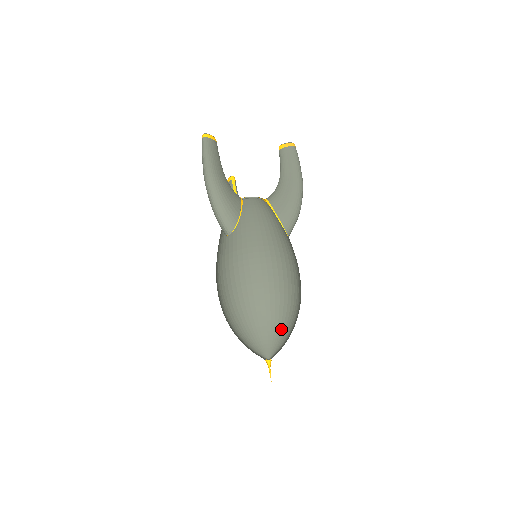
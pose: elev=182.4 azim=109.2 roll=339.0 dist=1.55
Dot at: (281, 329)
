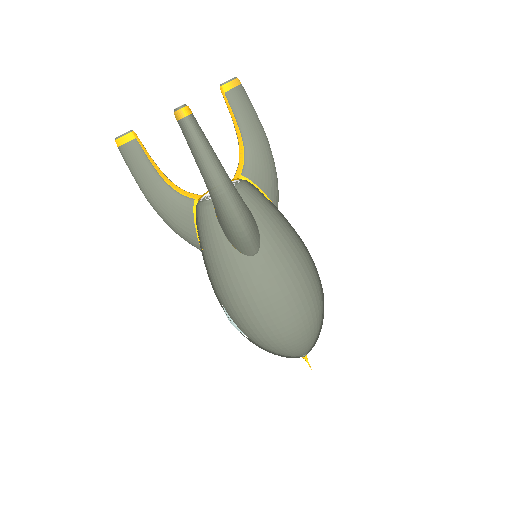
Dot at: occluded
